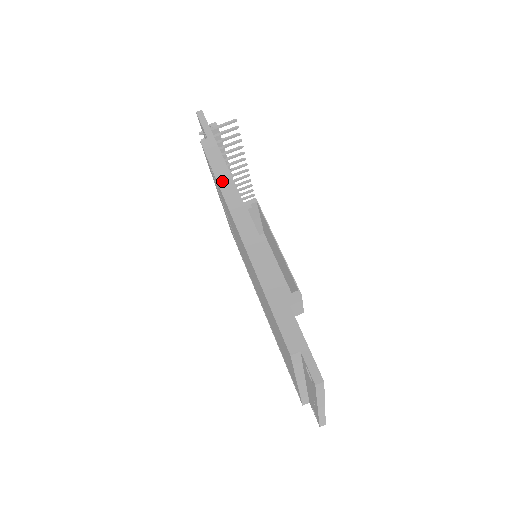
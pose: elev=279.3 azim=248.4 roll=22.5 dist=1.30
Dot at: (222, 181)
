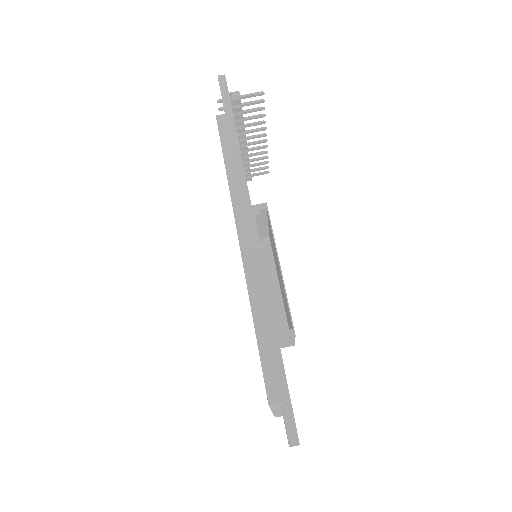
Dot at: (232, 173)
